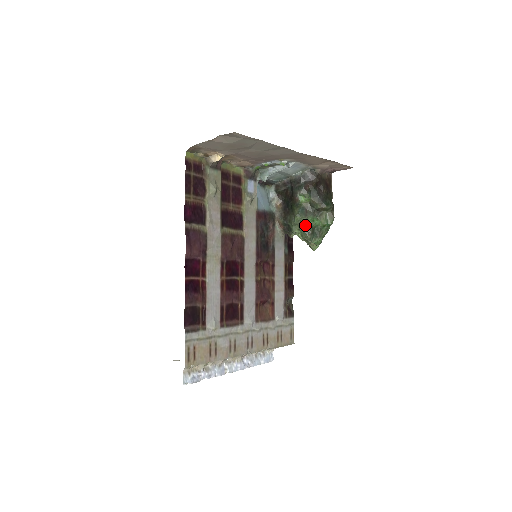
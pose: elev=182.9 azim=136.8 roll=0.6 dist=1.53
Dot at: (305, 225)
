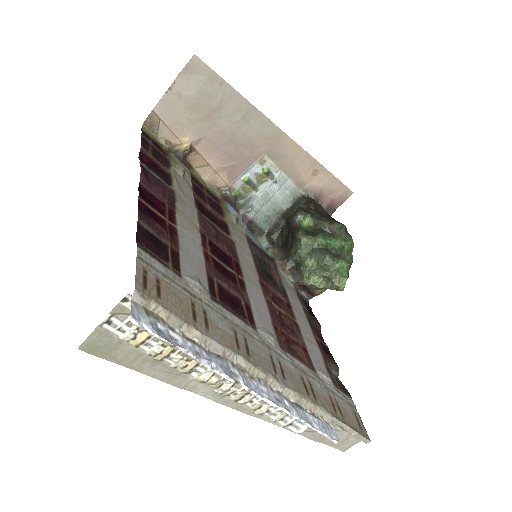
Dot at: (317, 248)
